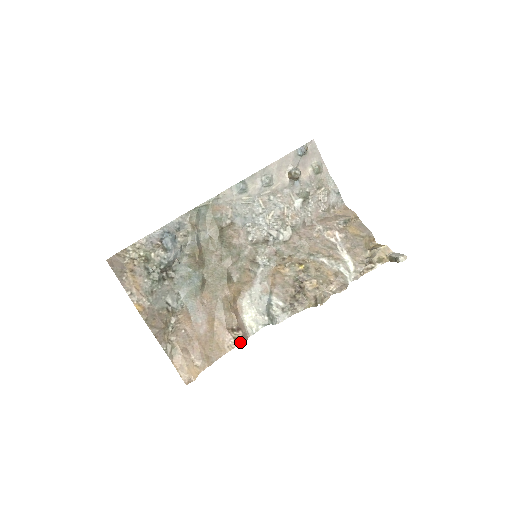
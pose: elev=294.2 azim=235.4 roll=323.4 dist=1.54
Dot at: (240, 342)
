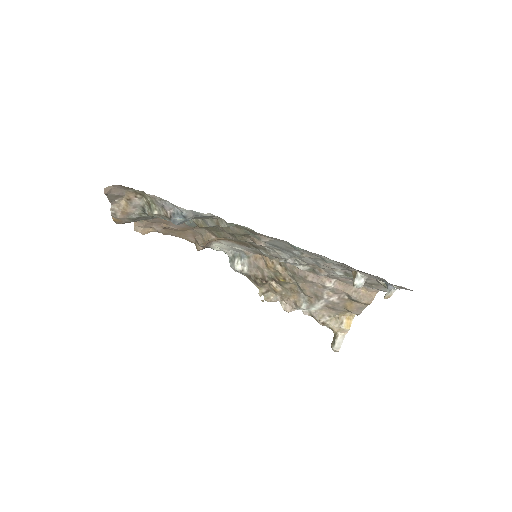
Dot at: (197, 247)
